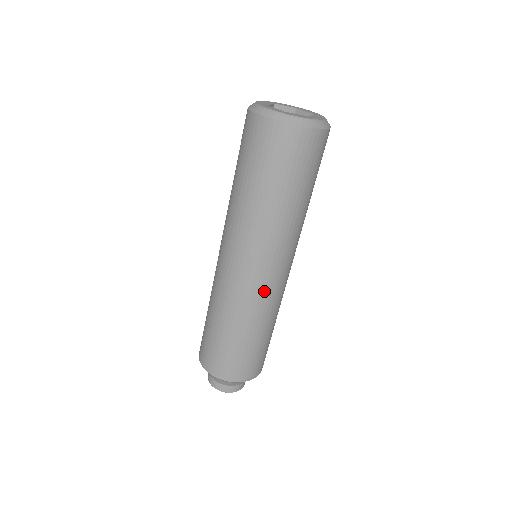
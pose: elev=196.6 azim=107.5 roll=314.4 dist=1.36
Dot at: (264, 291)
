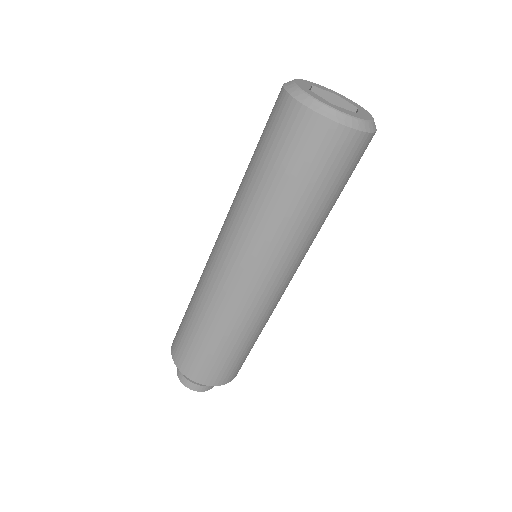
Dot at: (263, 300)
